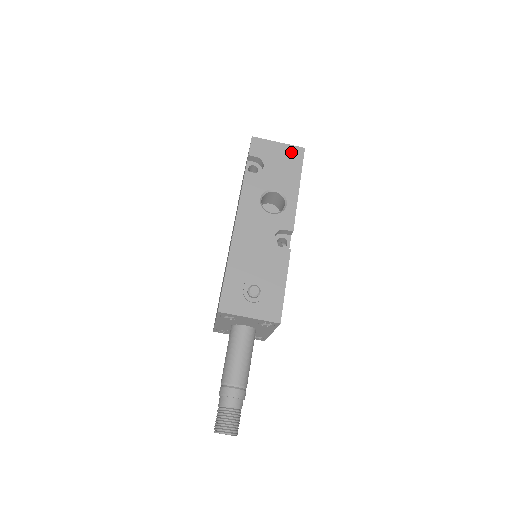
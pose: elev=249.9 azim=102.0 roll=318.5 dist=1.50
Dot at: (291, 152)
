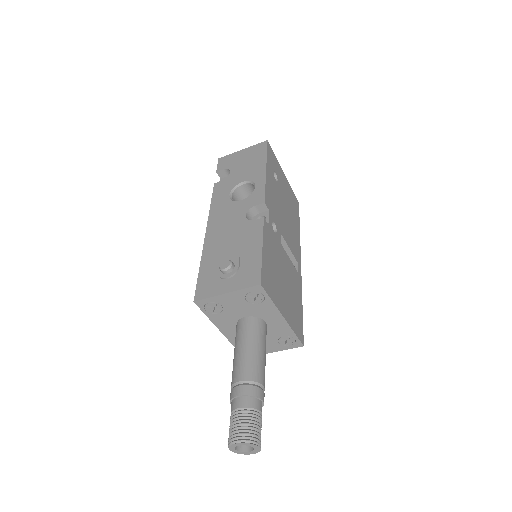
Dot at: (255, 150)
